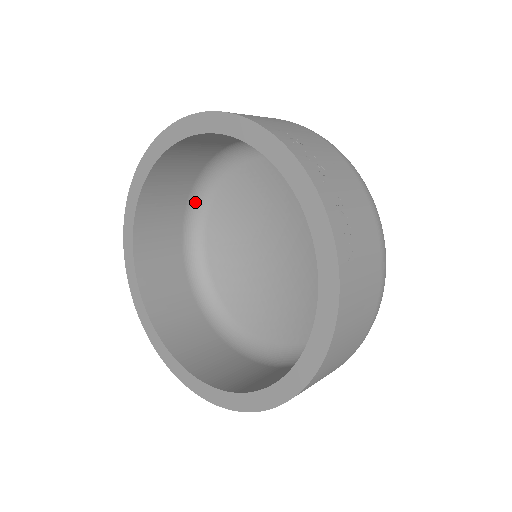
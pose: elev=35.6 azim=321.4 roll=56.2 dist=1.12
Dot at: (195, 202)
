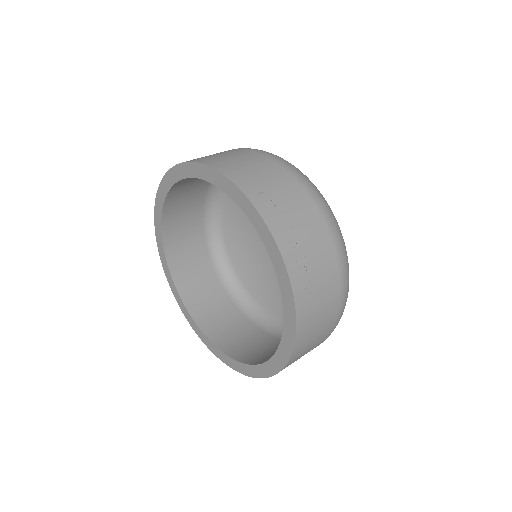
Dot at: (212, 196)
